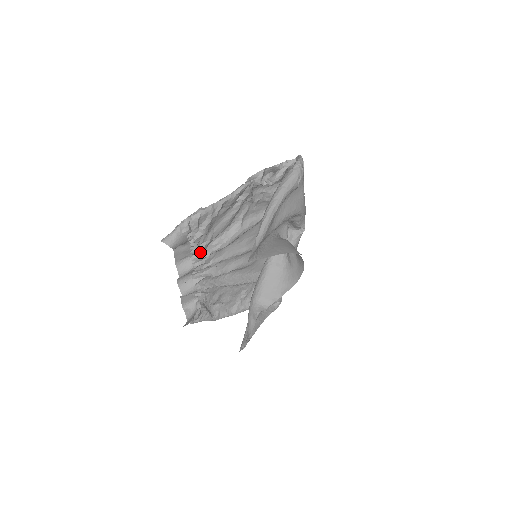
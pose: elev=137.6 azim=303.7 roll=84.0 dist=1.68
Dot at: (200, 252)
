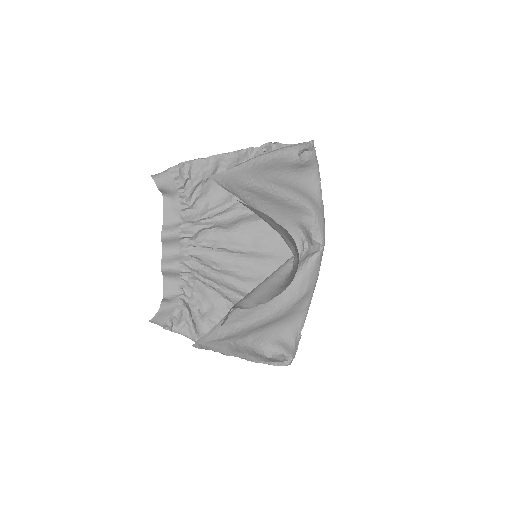
Dot at: (192, 221)
